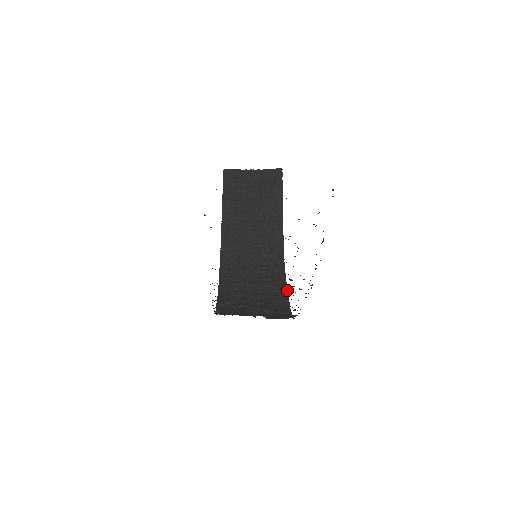
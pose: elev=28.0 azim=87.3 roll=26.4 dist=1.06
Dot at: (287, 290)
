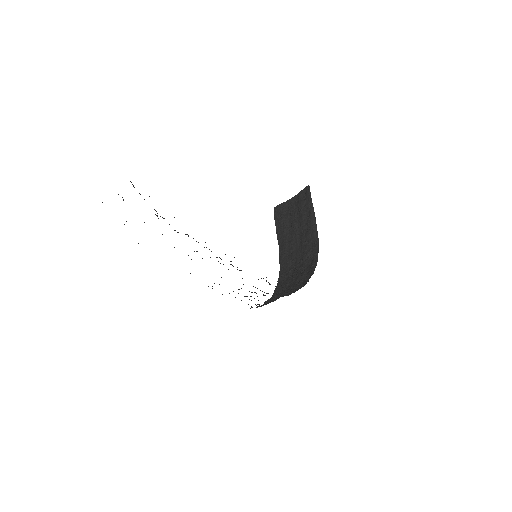
Dot at: (313, 273)
